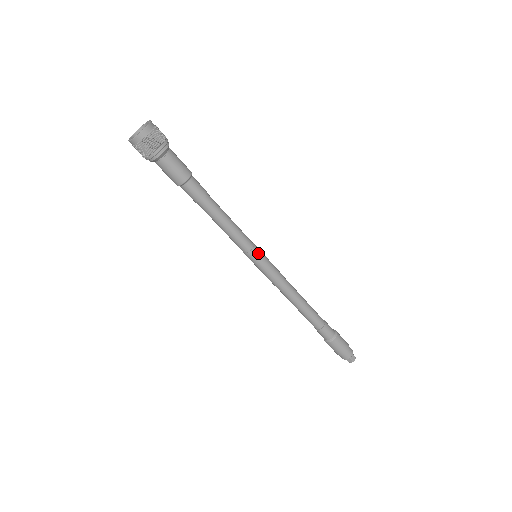
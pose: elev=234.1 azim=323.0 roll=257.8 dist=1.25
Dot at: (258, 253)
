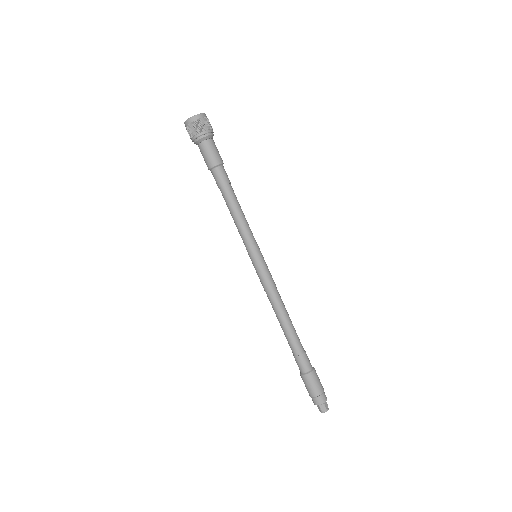
Dot at: (255, 253)
